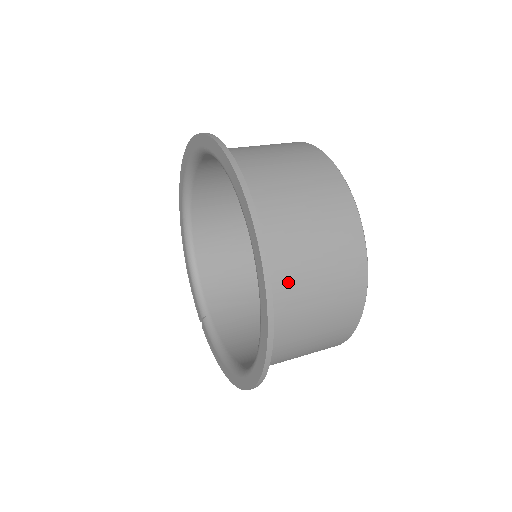
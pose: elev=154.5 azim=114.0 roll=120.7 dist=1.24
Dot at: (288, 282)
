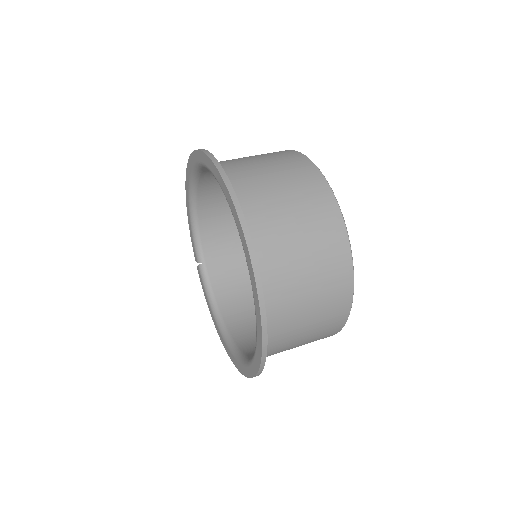
Dot at: (280, 341)
